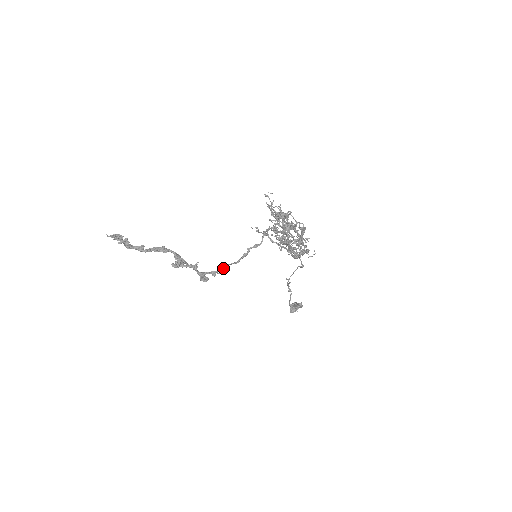
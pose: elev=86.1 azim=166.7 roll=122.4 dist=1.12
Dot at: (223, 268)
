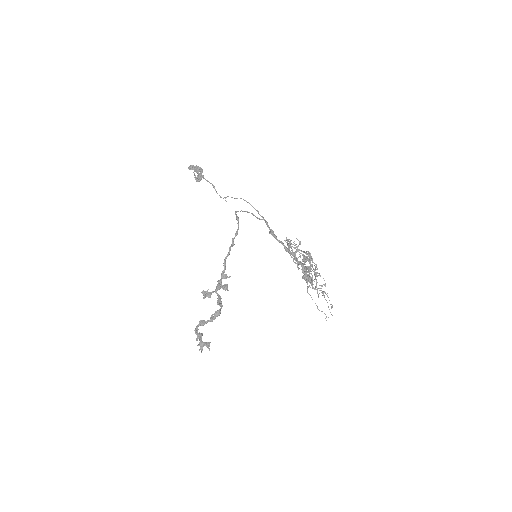
Dot at: (224, 265)
